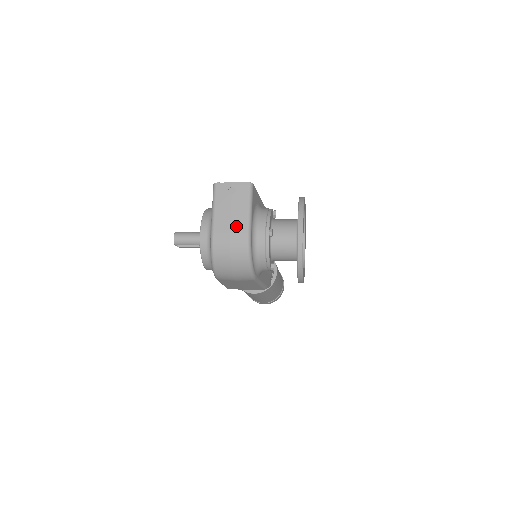
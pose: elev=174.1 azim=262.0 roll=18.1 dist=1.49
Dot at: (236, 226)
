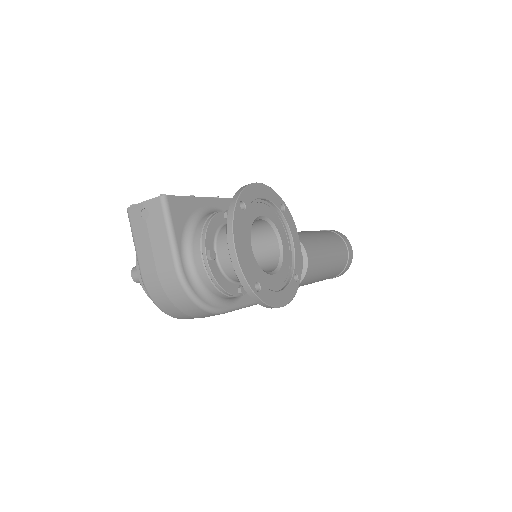
Dot at: (161, 262)
